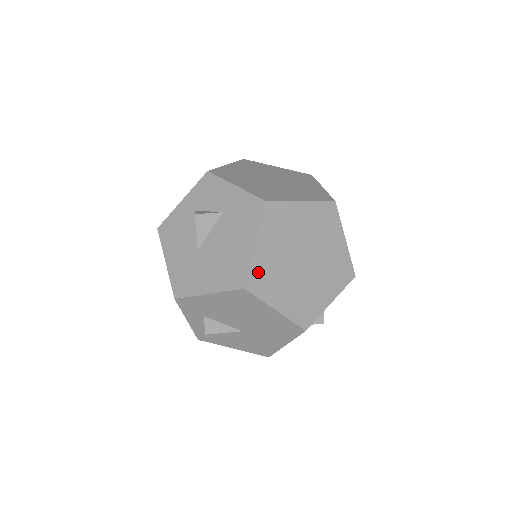
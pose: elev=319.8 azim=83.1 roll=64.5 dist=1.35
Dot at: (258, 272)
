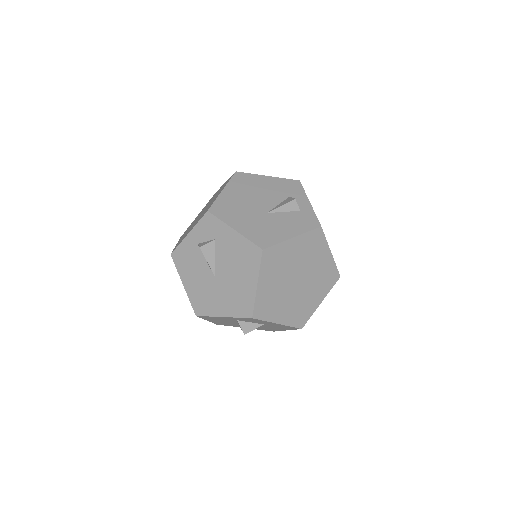
Dot at: occluded
